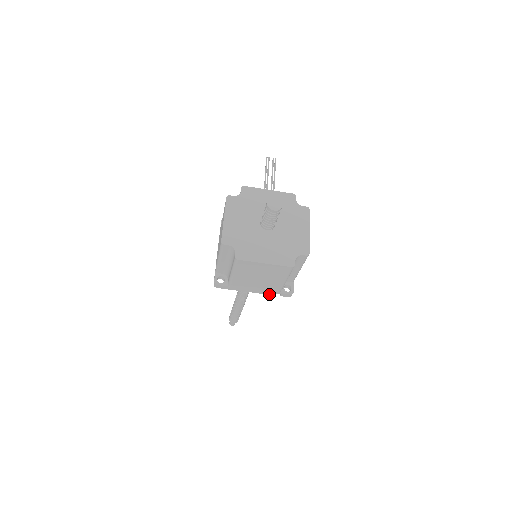
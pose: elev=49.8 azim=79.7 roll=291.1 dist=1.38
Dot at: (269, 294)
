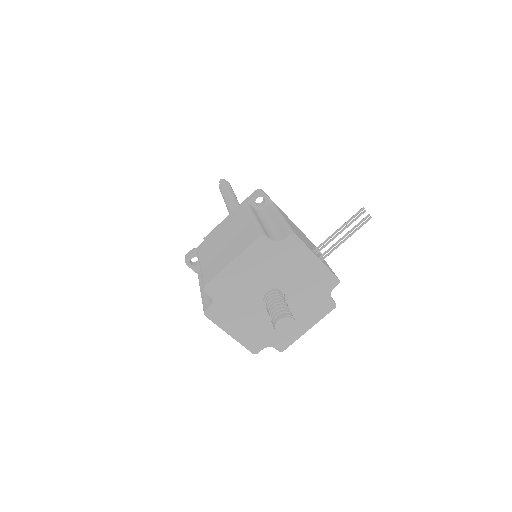
Dot at: occluded
